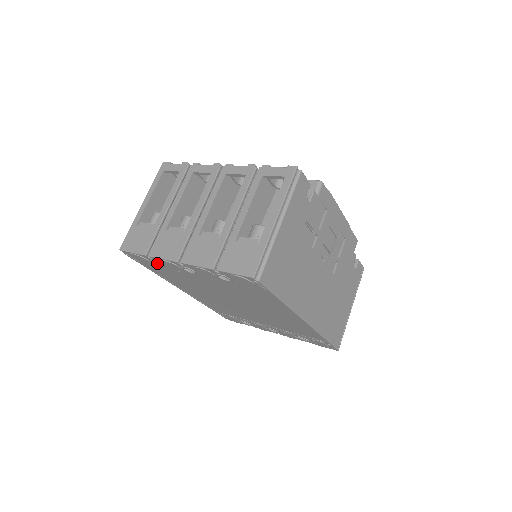
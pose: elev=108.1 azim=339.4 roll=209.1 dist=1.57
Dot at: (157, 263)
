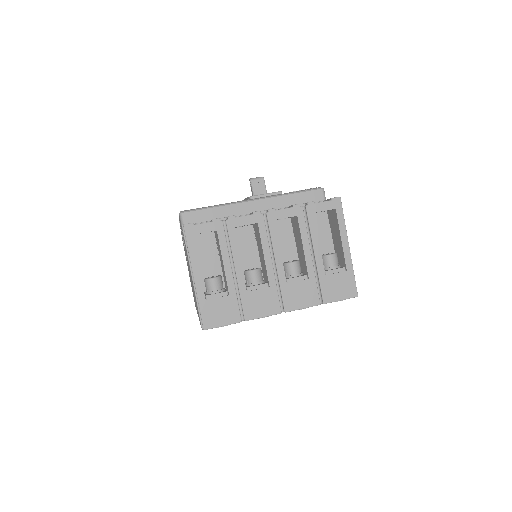
Dot at: occluded
